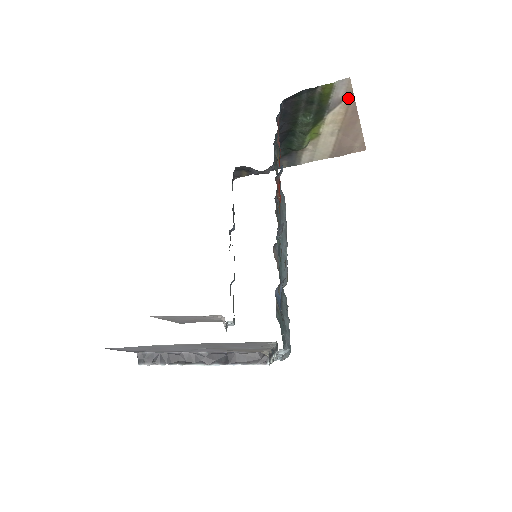
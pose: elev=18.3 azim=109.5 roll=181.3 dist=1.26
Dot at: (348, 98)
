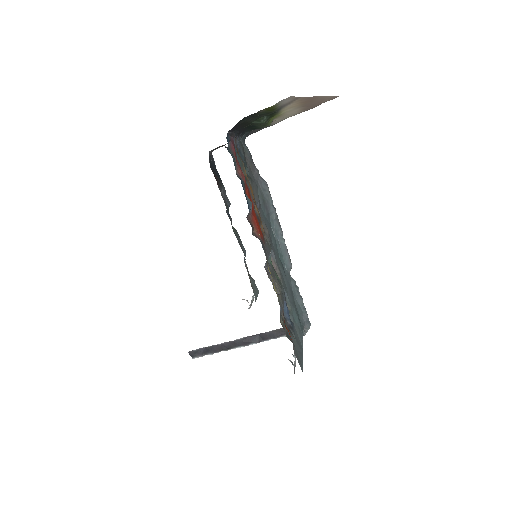
Dot at: (297, 99)
